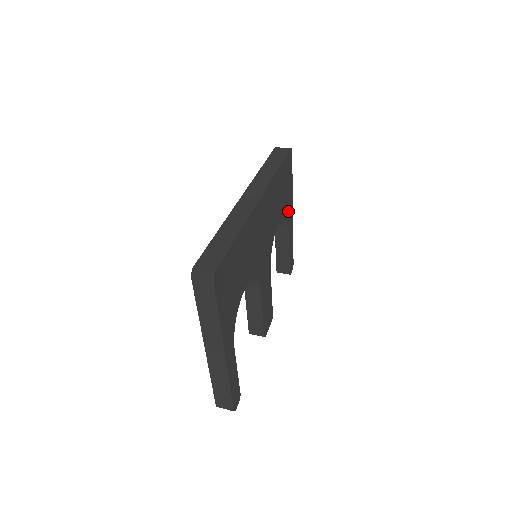
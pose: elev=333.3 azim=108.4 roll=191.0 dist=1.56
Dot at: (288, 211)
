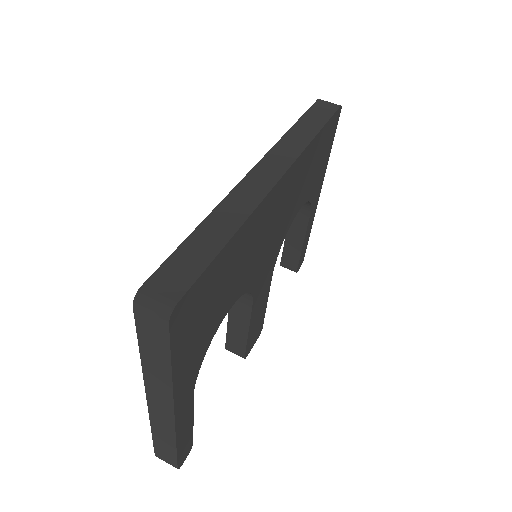
Dot at: (314, 193)
